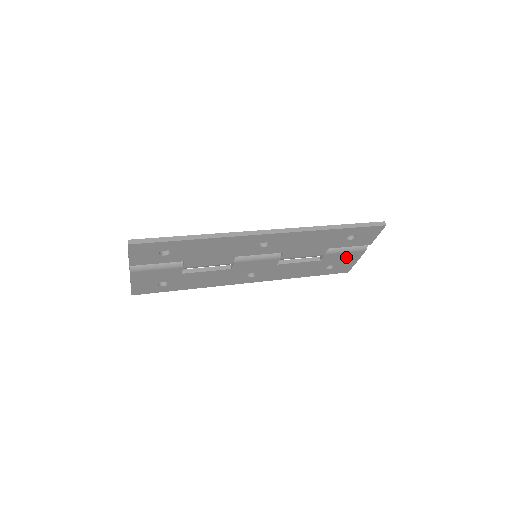
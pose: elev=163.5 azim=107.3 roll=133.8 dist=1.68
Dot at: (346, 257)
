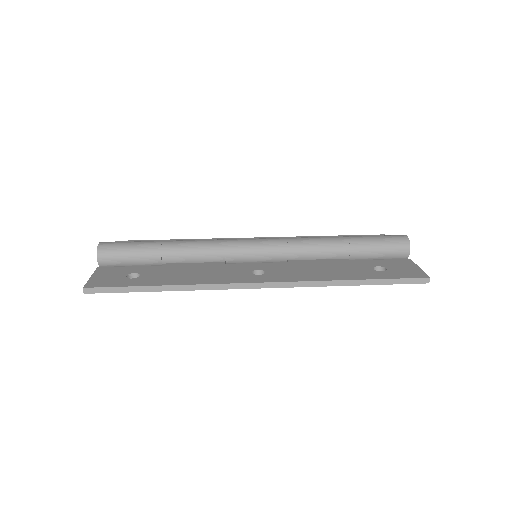
Dot at: occluded
